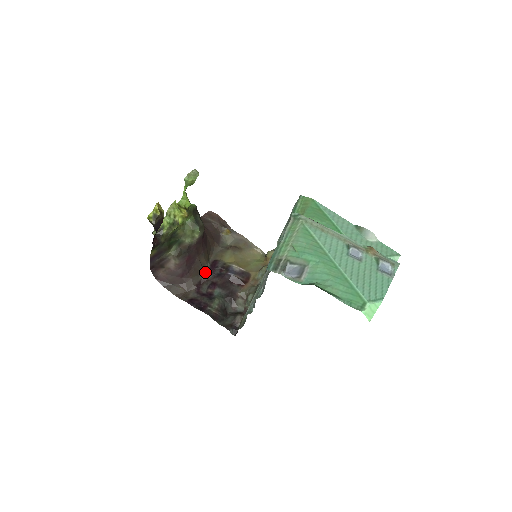
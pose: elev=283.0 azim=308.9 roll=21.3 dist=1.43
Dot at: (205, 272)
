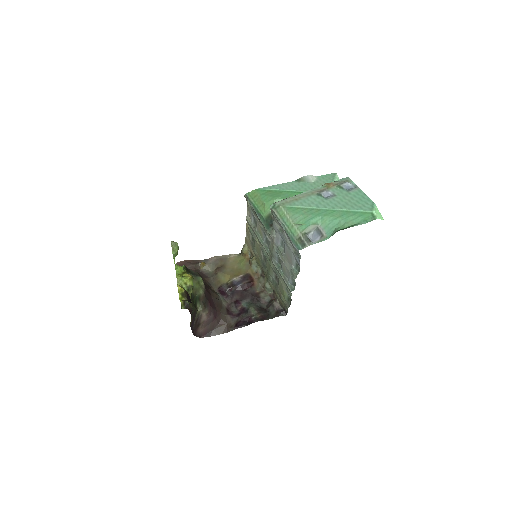
Dot at: (223, 301)
